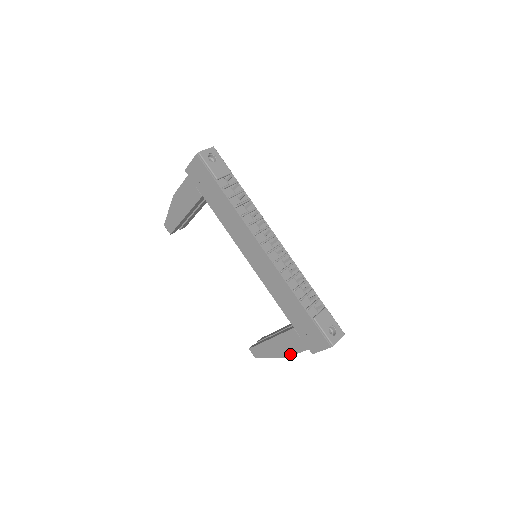
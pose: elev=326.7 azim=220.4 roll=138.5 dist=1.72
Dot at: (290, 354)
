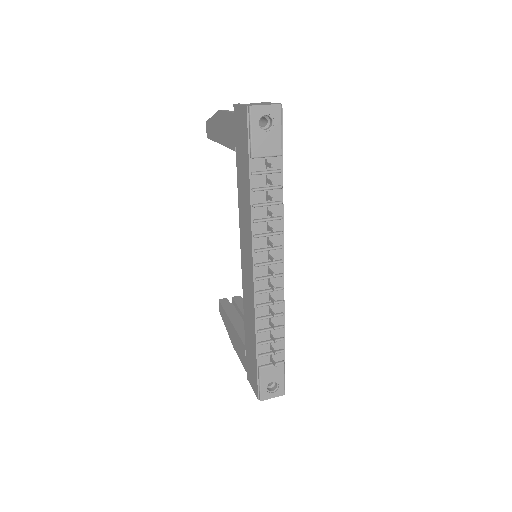
Dot at: (236, 351)
